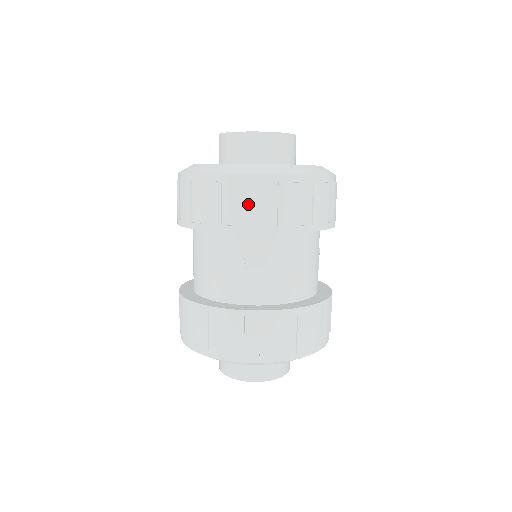
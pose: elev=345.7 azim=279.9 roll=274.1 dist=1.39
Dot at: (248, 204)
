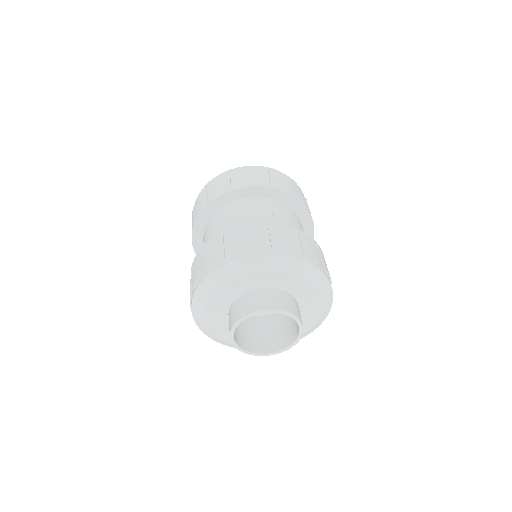
Dot at: (278, 179)
